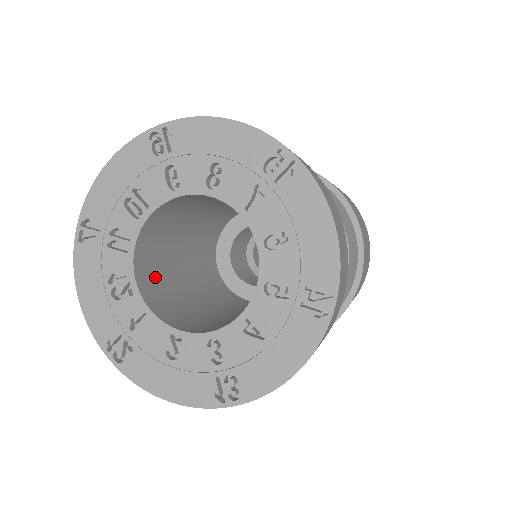
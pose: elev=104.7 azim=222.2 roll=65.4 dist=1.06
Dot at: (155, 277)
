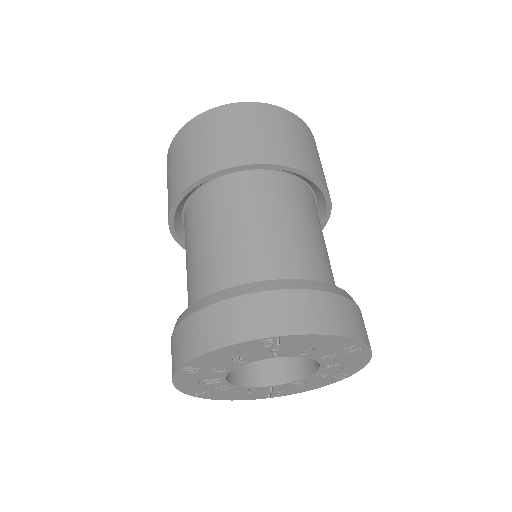
Dot at: (248, 363)
